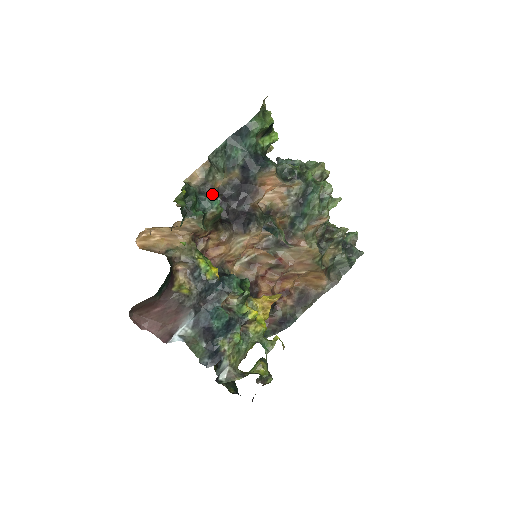
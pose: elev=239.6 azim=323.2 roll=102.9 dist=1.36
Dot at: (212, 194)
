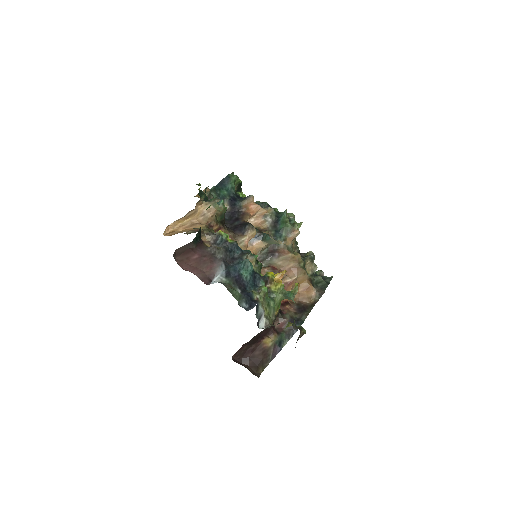
Dot at: occluded
